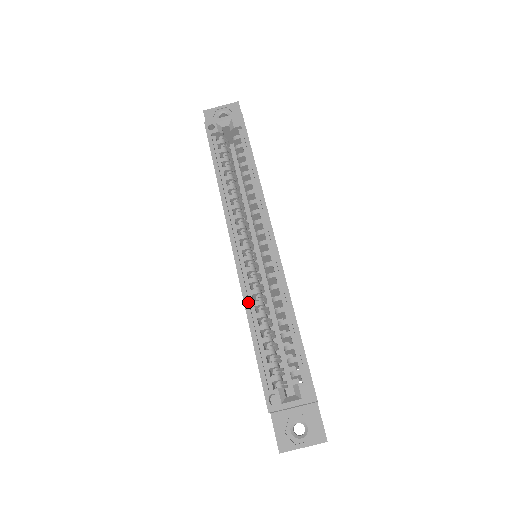
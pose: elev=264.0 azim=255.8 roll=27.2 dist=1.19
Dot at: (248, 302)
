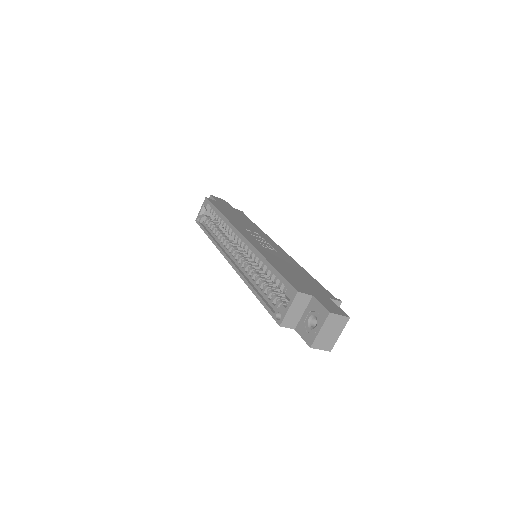
Dot at: (245, 280)
